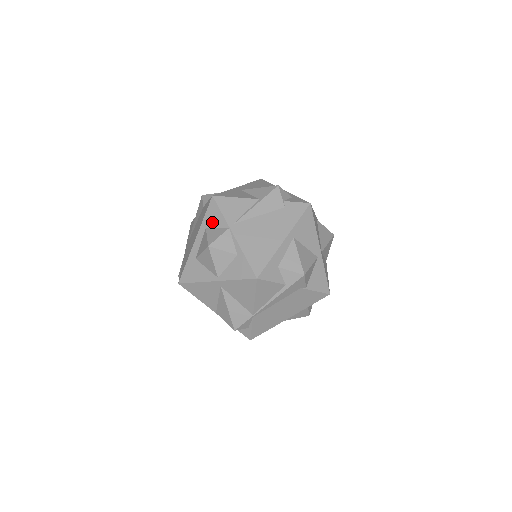
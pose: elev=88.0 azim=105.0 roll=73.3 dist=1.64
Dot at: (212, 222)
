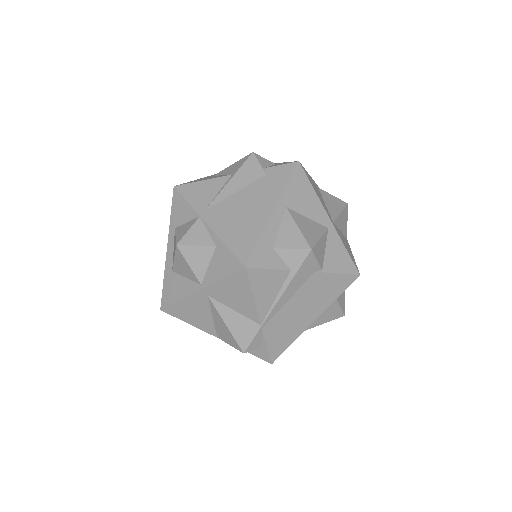
Dot at: (180, 218)
